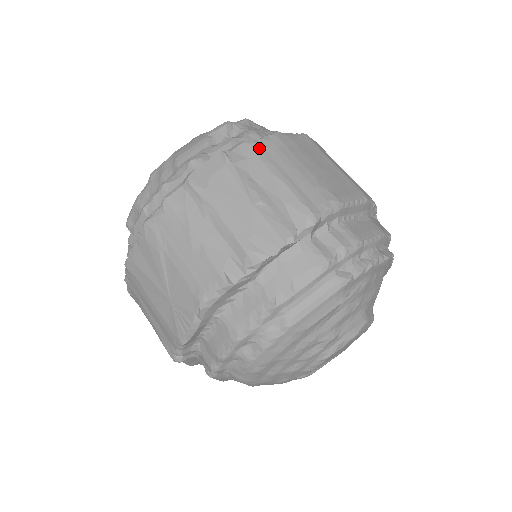
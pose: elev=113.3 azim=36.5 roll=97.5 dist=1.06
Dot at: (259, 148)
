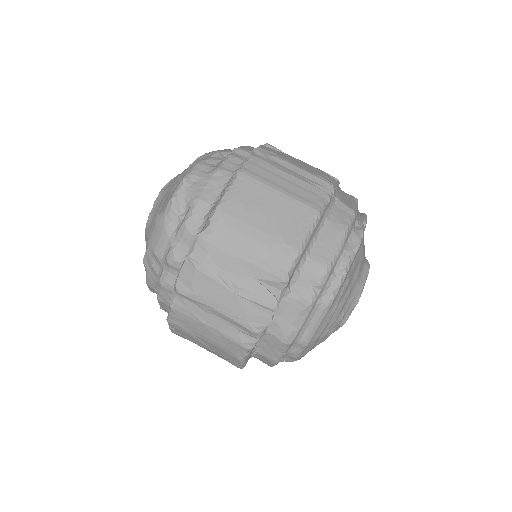
Dot at: (212, 238)
